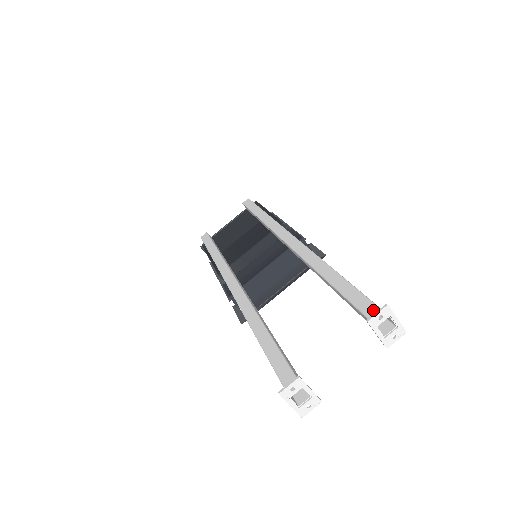
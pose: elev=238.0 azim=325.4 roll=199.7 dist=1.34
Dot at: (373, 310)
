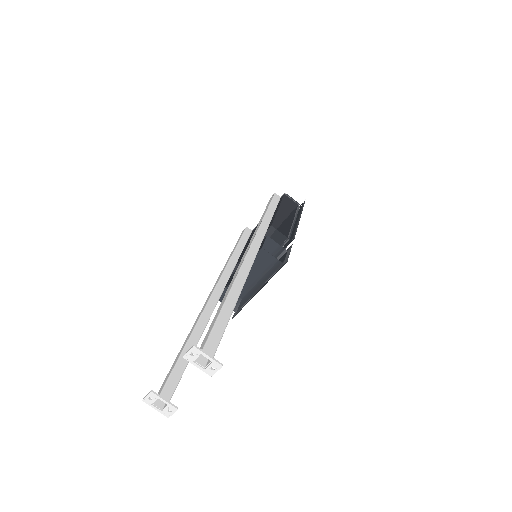
Dot at: (203, 345)
